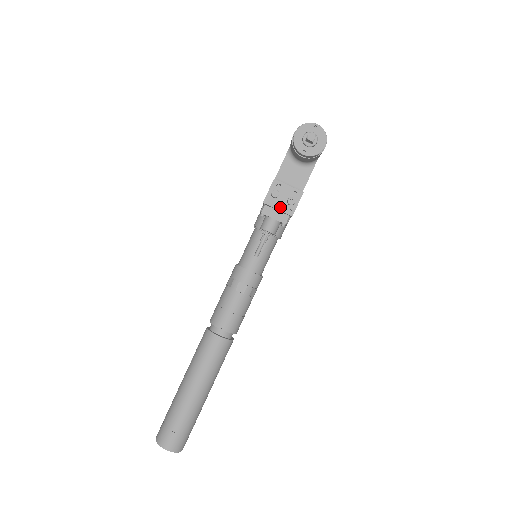
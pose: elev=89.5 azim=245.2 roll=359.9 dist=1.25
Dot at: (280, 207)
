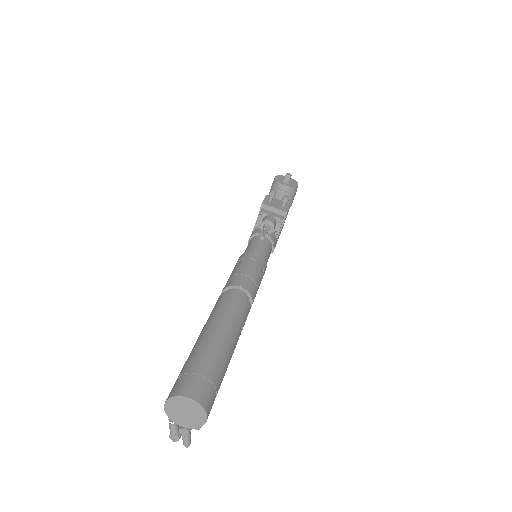
Dot at: (276, 207)
